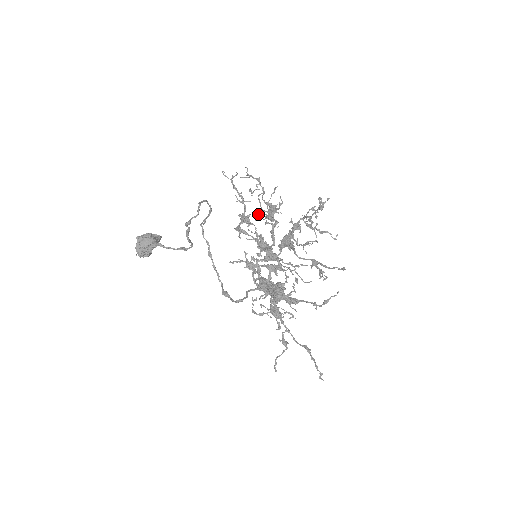
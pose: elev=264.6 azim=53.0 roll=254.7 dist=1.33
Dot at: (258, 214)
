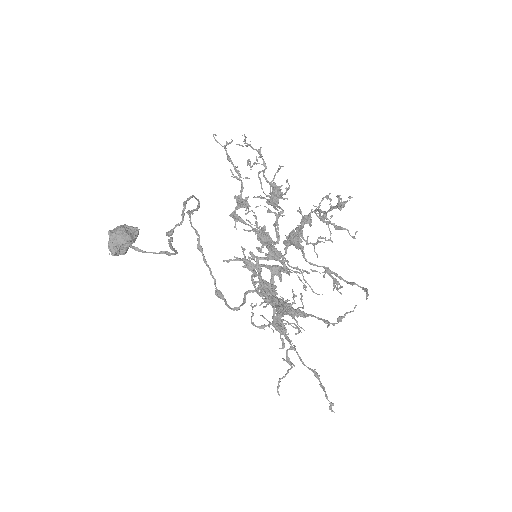
Dot at: occluded
